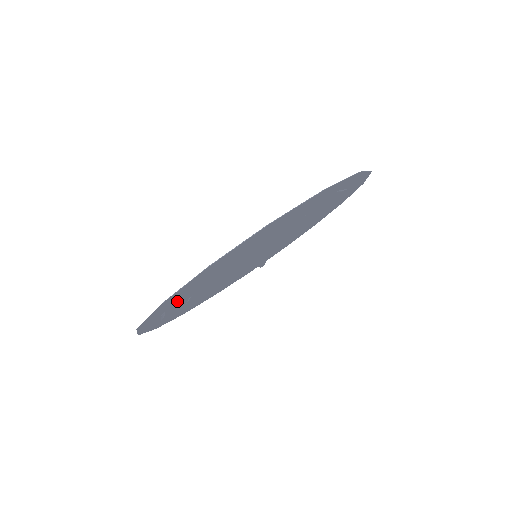
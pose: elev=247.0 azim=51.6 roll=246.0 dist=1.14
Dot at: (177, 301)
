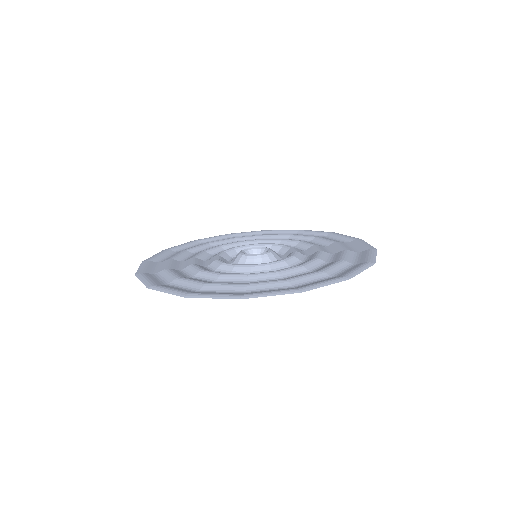
Dot at: (187, 278)
